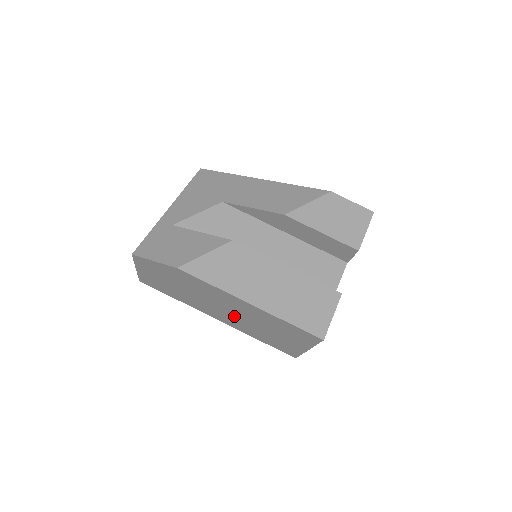
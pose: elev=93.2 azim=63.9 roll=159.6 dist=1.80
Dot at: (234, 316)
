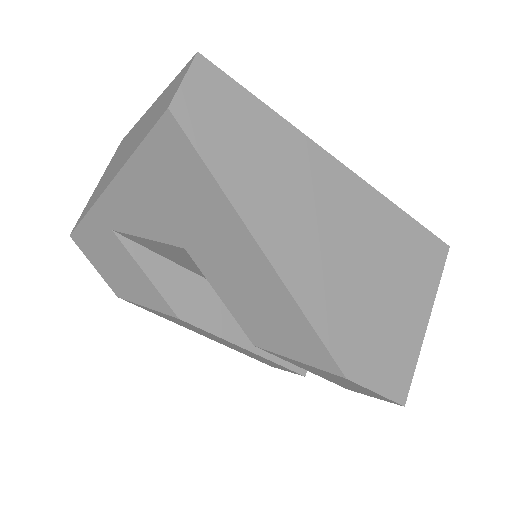
Dot at: occluded
